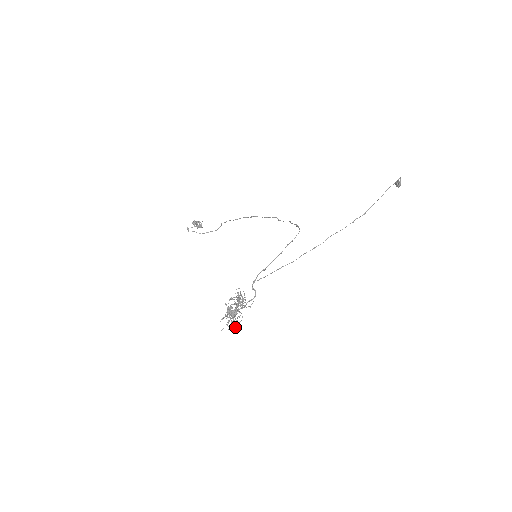
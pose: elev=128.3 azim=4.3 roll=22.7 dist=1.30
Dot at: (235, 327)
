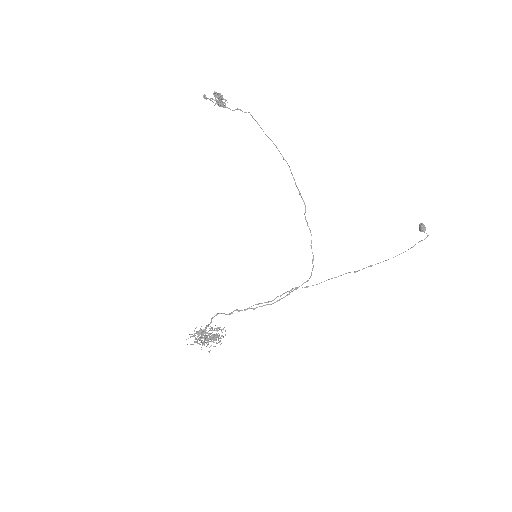
Dot at: (196, 339)
